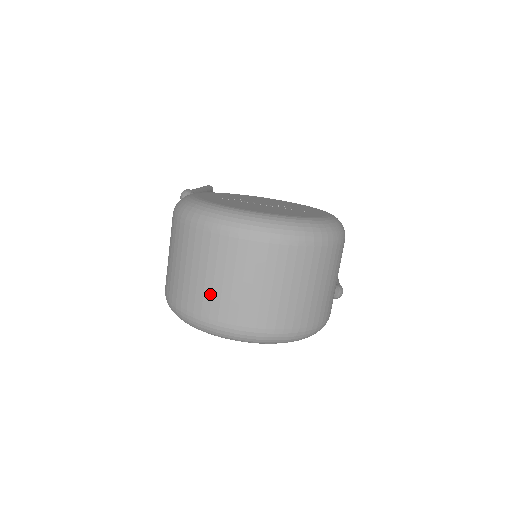
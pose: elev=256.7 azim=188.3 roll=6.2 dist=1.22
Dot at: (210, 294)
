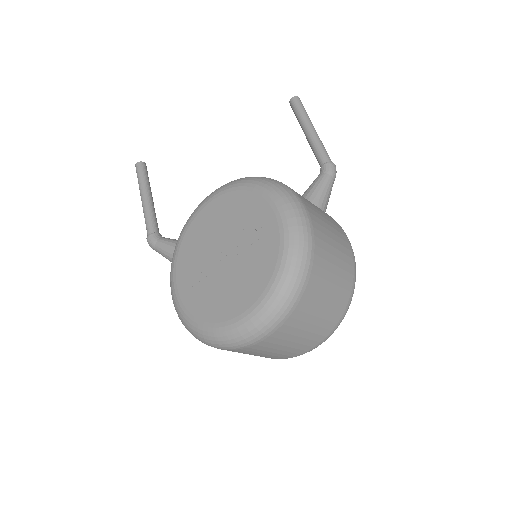
Dot at: (273, 356)
